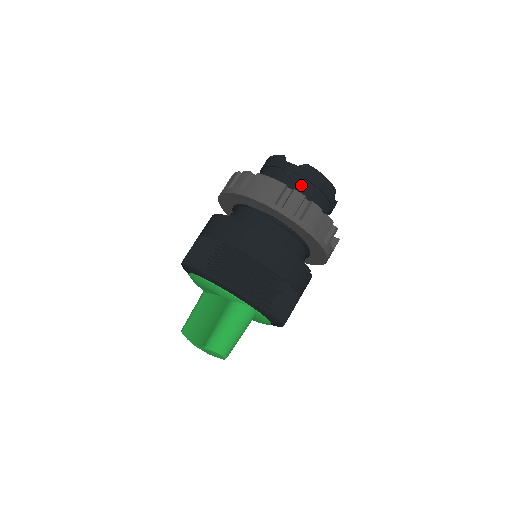
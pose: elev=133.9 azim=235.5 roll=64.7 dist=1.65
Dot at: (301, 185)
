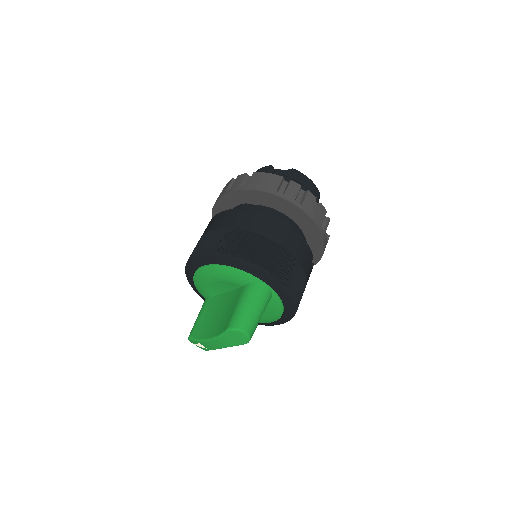
Dot at: occluded
